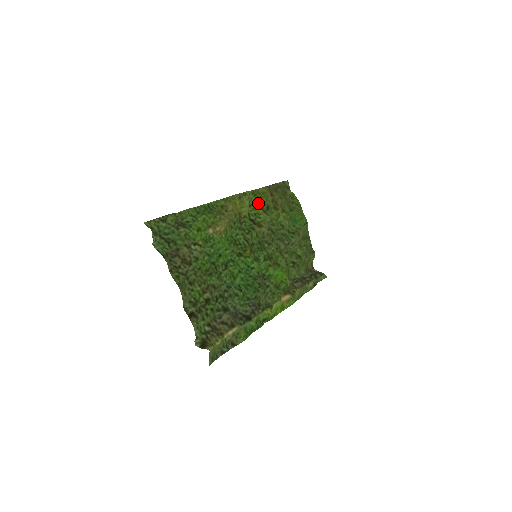
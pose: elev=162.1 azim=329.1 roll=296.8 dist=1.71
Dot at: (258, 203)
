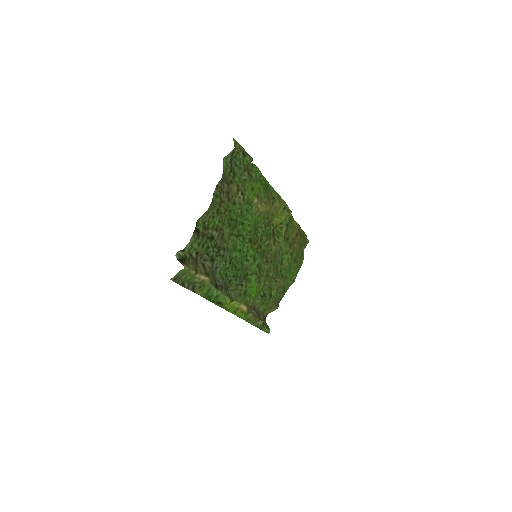
Dot at: (287, 228)
